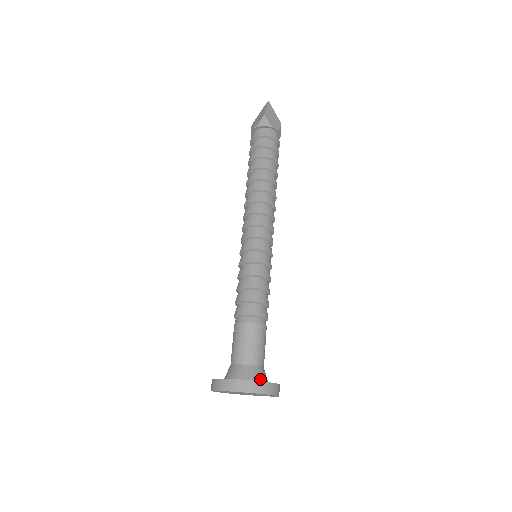
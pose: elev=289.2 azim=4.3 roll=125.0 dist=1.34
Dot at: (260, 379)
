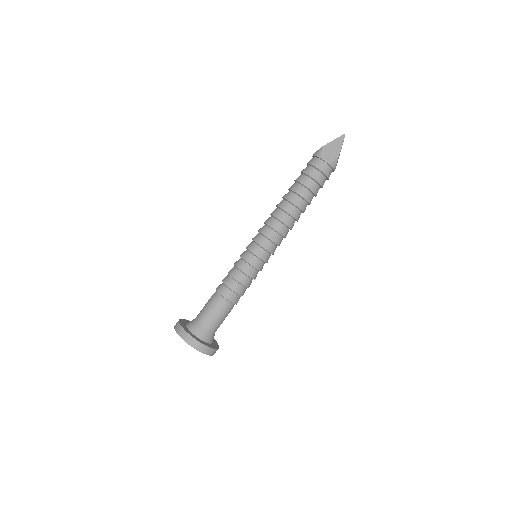
Dot at: occluded
